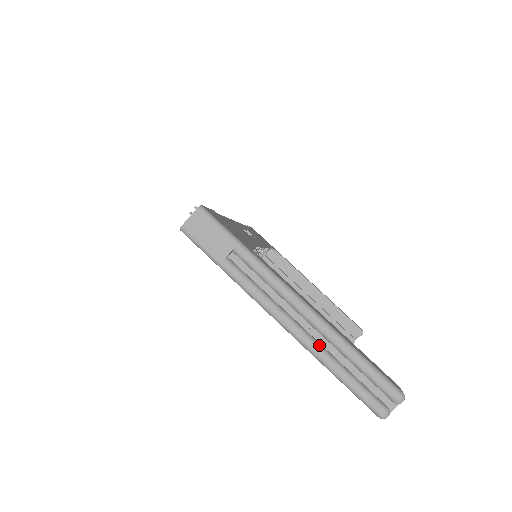
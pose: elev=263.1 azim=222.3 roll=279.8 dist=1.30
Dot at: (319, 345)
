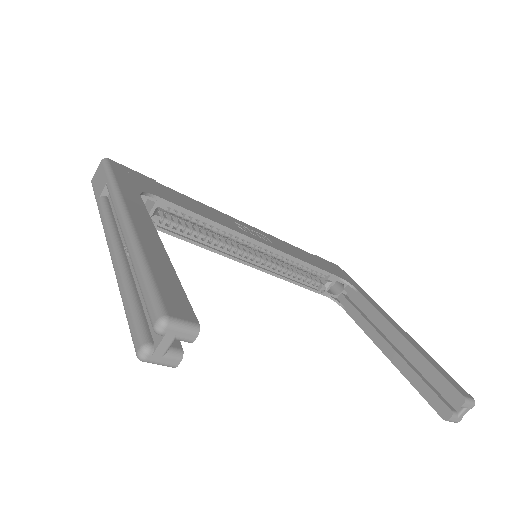
Dot at: (123, 264)
